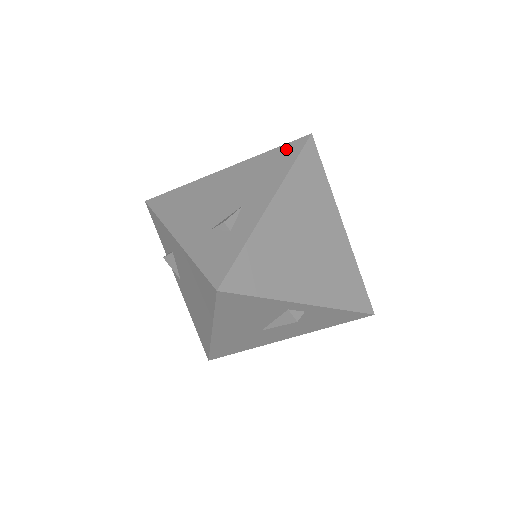
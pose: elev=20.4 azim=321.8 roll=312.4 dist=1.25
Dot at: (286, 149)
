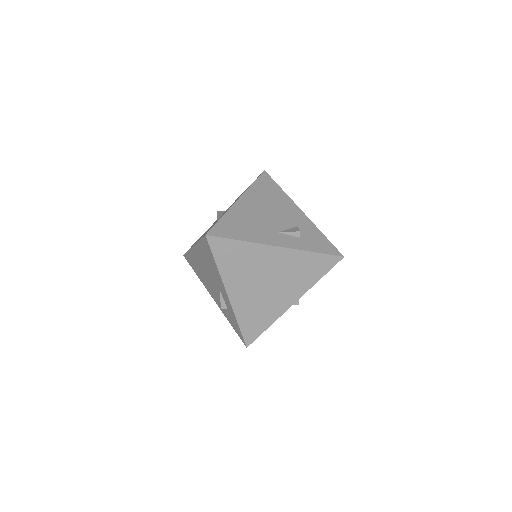
Dot at: (205, 246)
